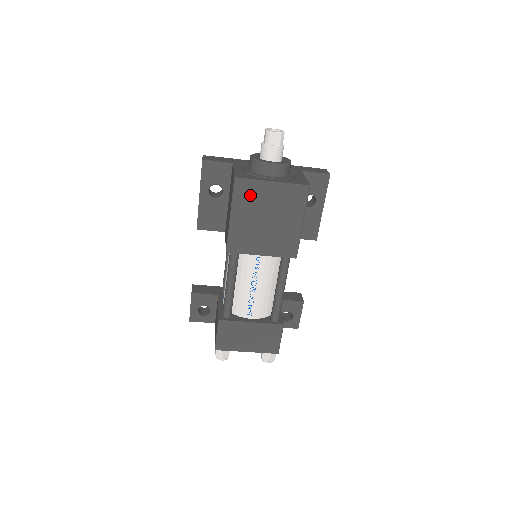
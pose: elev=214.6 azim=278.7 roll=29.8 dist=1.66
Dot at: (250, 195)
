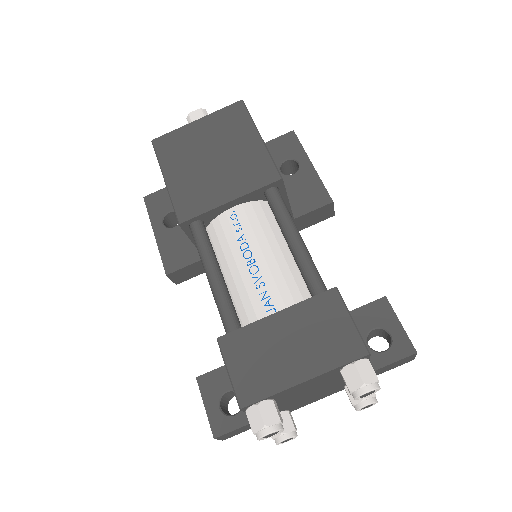
Dot at: (177, 147)
